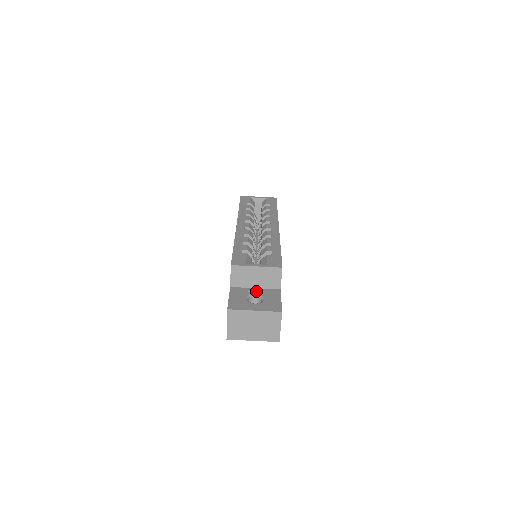
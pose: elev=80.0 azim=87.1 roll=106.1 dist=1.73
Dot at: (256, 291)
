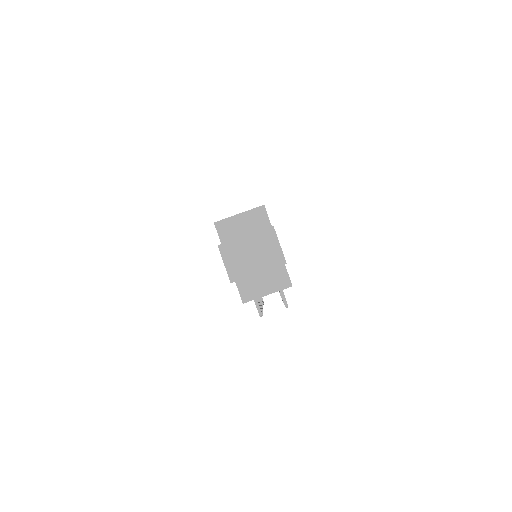
Dot at: occluded
